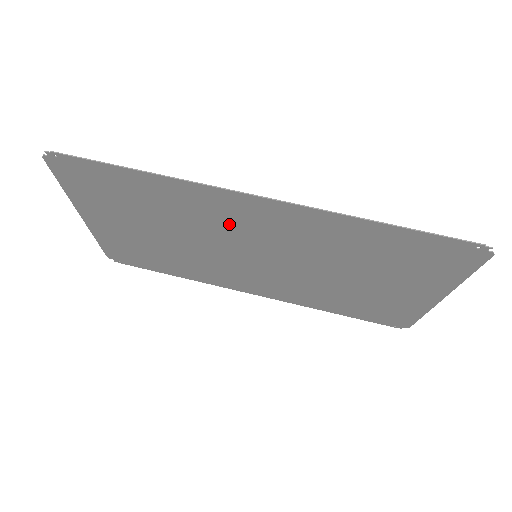
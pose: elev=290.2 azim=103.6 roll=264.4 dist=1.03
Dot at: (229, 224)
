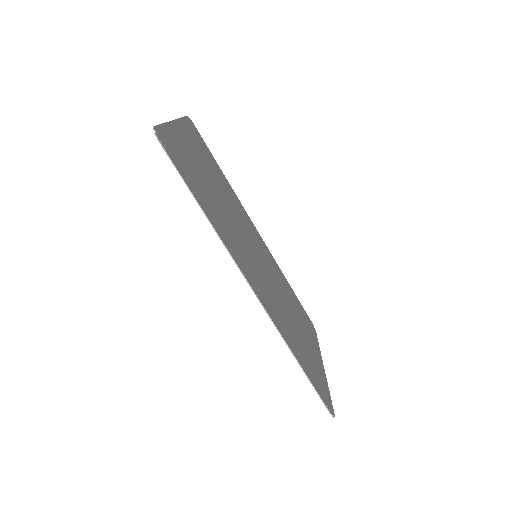
Dot at: (244, 254)
